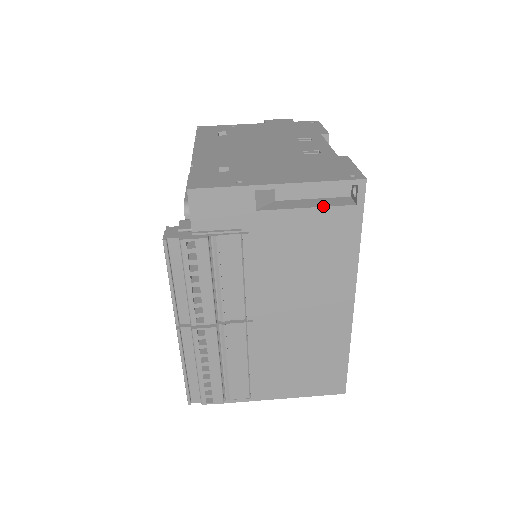
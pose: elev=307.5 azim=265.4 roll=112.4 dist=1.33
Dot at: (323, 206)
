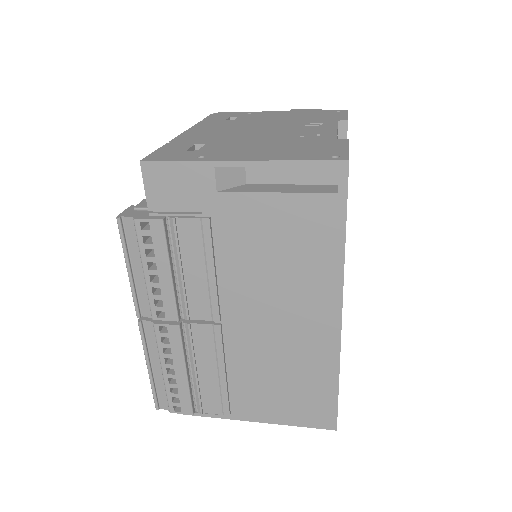
Dot at: (296, 192)
